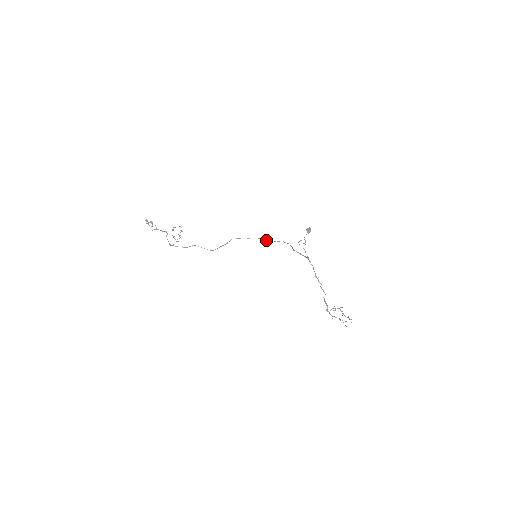
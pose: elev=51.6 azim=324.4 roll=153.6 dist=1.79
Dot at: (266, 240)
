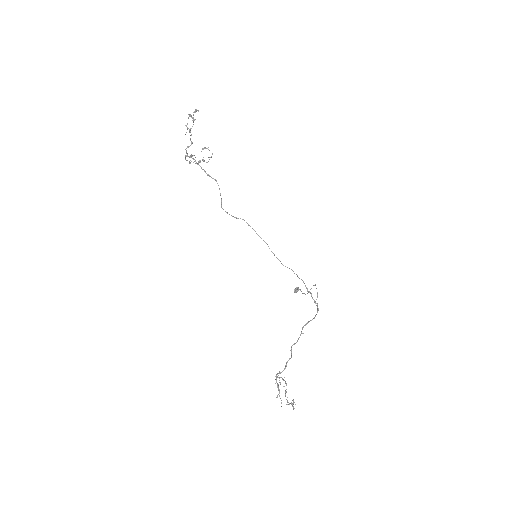
Dot at: (274, 254)
